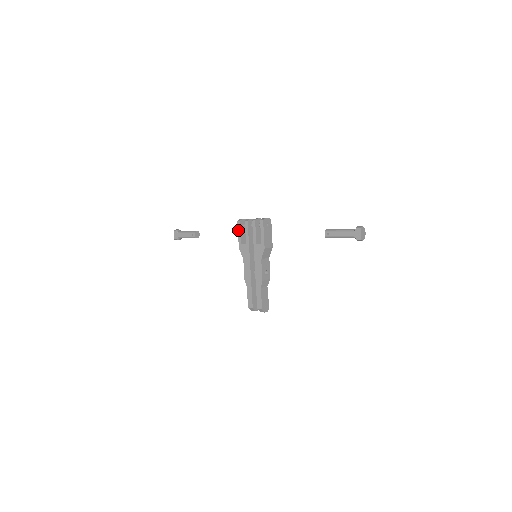
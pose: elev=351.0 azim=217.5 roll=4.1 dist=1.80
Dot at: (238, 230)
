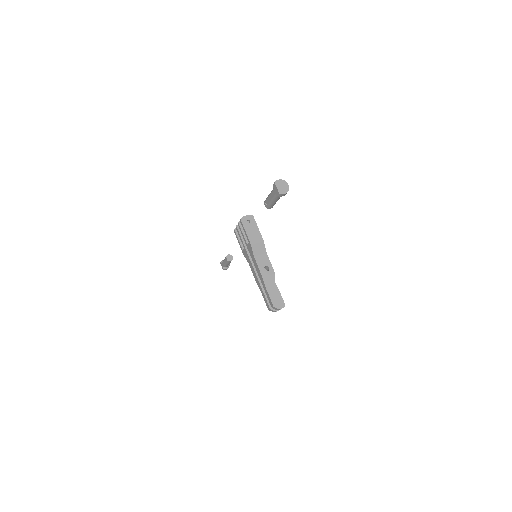
Dot at: (237, 238)
